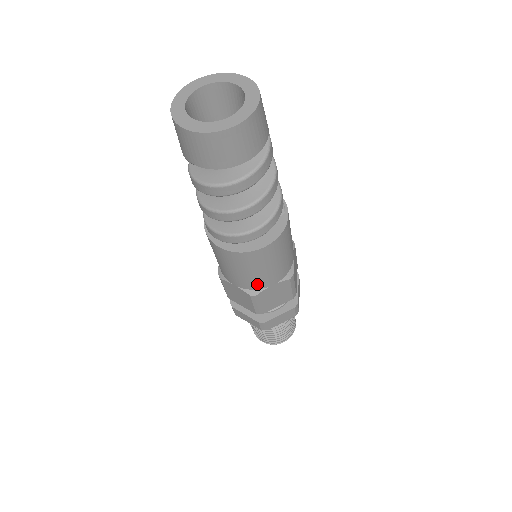
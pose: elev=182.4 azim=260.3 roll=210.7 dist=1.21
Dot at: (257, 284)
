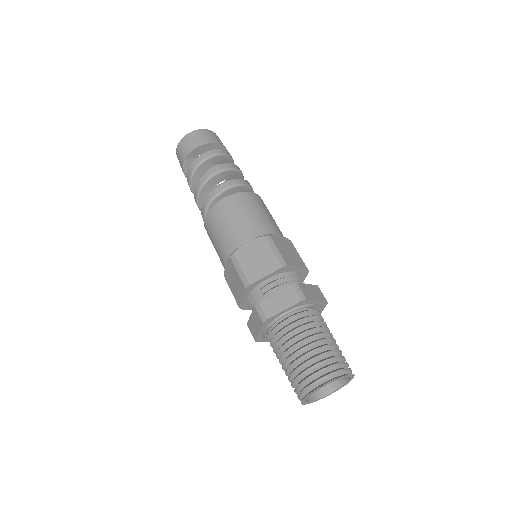
Dot at: (233, 242)
